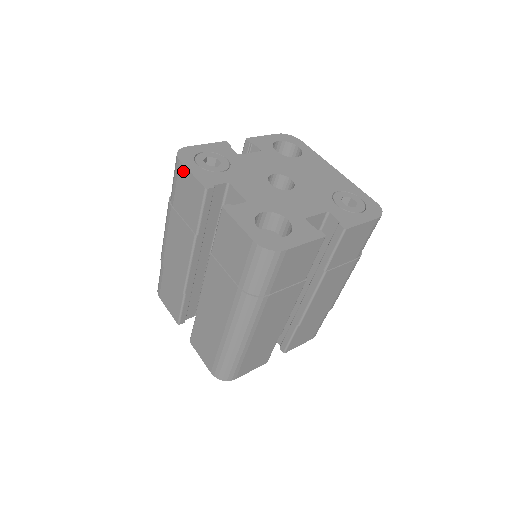
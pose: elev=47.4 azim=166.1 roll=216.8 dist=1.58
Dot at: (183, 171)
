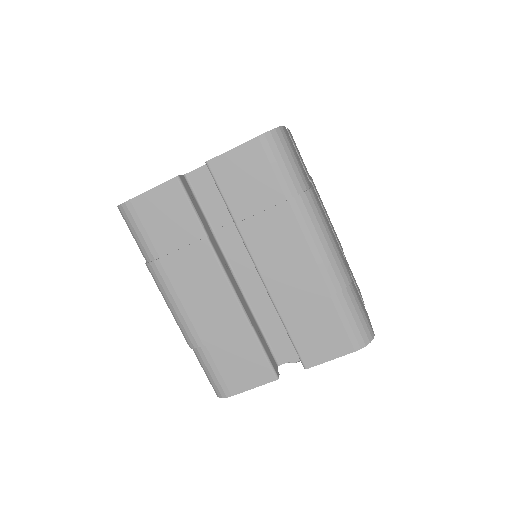
Dot at: (141, 202)
